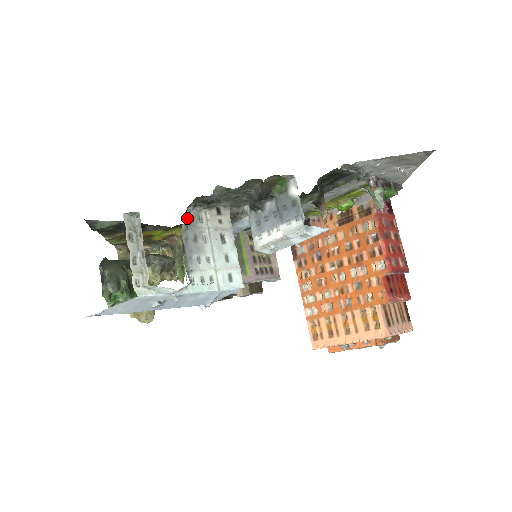
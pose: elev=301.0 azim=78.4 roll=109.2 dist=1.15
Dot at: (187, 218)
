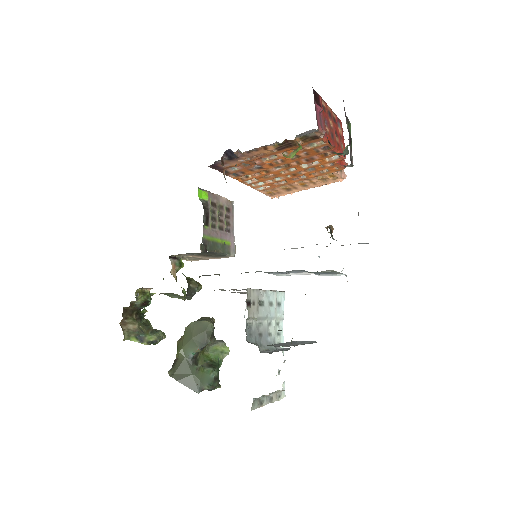
Dot at: occluded
